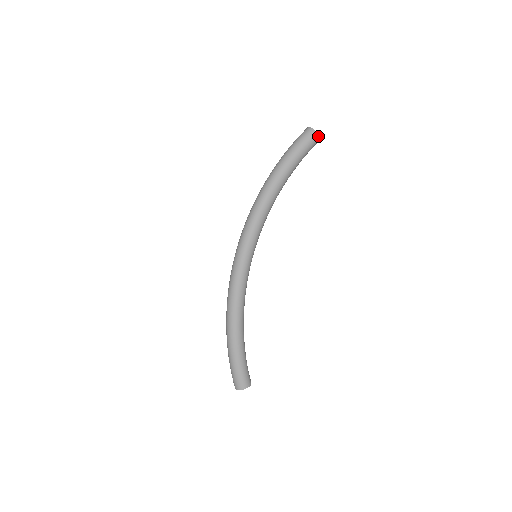
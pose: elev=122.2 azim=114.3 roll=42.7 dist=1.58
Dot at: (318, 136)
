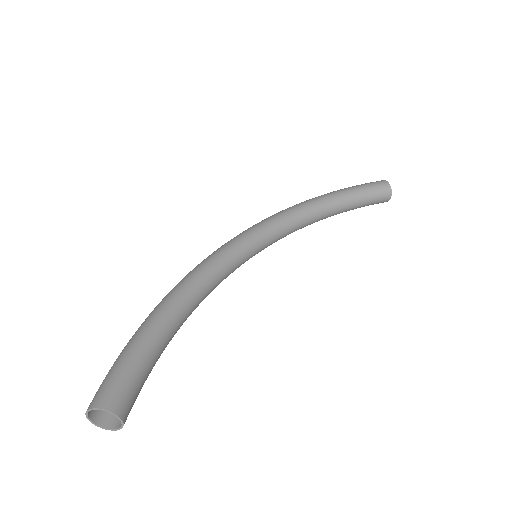
Dot at: (388, 185)
